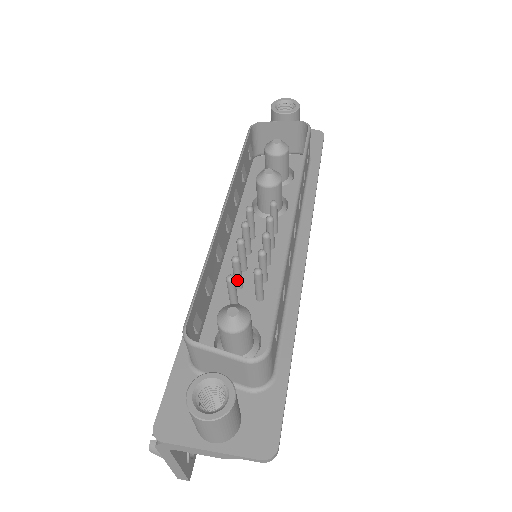
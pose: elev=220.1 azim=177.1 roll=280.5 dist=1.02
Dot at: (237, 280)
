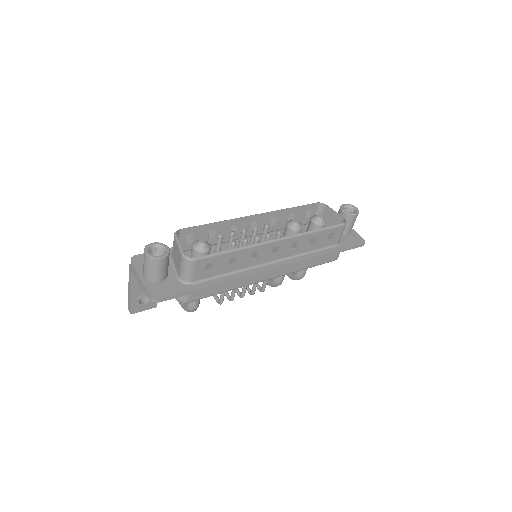
Dot at: (228, 246)
